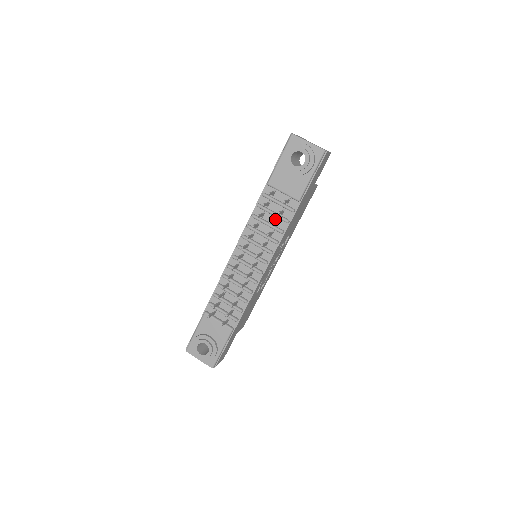
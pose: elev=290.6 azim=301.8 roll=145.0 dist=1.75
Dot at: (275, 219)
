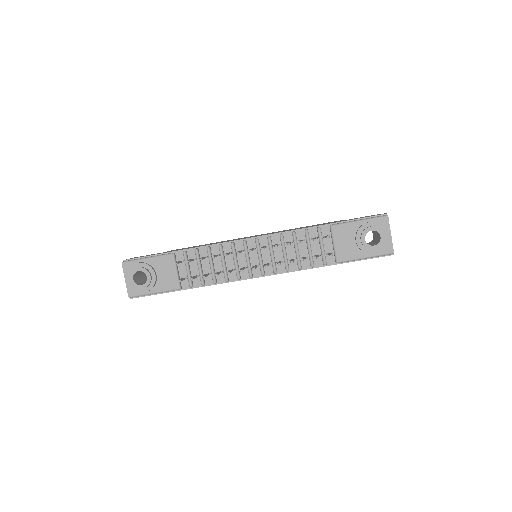
Dot at: (306, 253)
